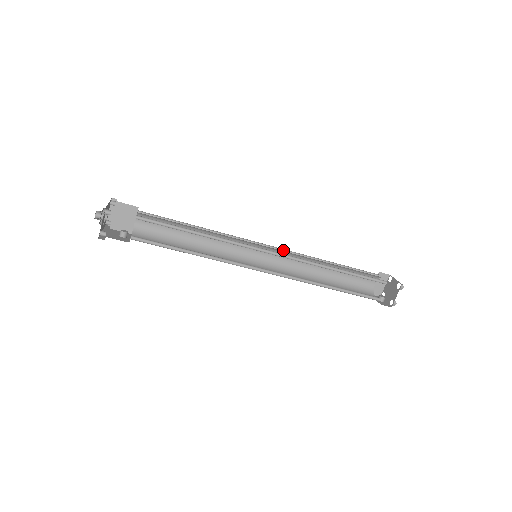
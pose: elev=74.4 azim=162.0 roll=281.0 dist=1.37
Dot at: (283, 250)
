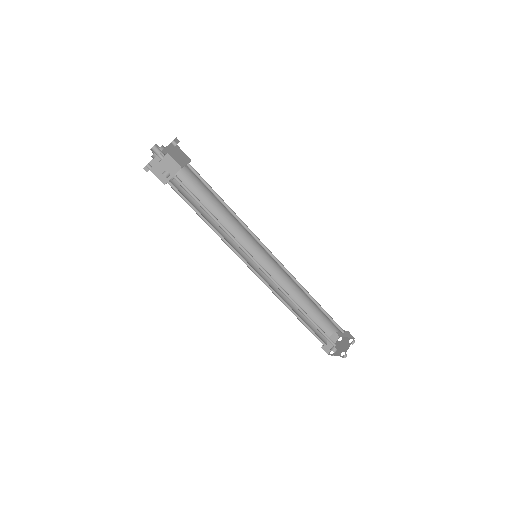
Dot at: (272, 268)
